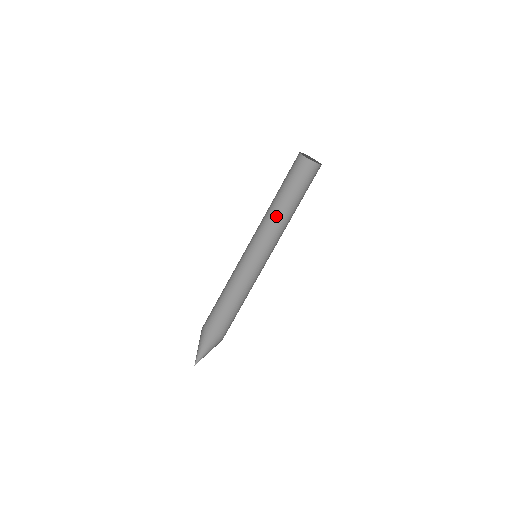
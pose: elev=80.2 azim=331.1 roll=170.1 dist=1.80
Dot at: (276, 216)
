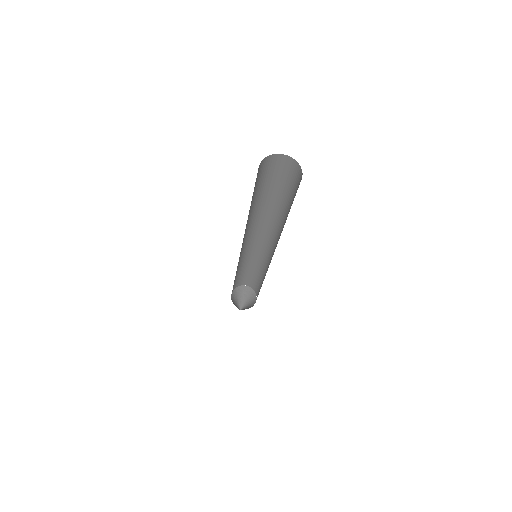
Dot at: (252, 216)
